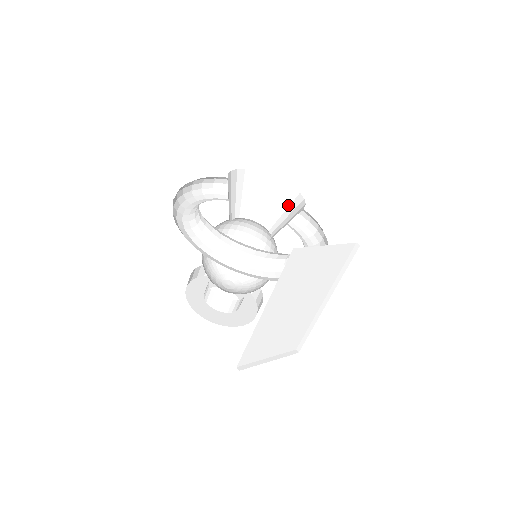
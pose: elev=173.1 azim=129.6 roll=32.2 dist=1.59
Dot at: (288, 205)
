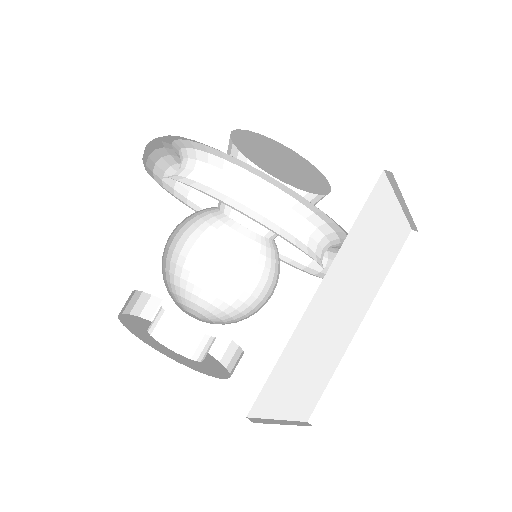
Dot at: occluded
